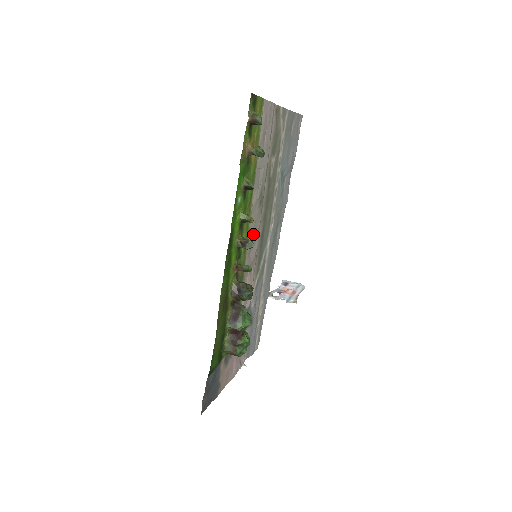
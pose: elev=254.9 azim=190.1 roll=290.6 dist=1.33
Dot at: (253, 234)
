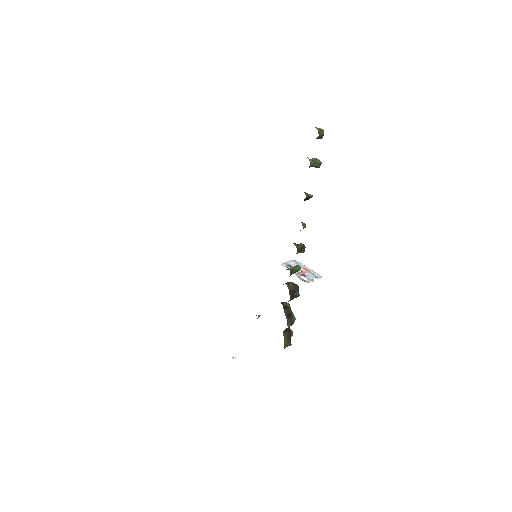
Dot at: occluded
